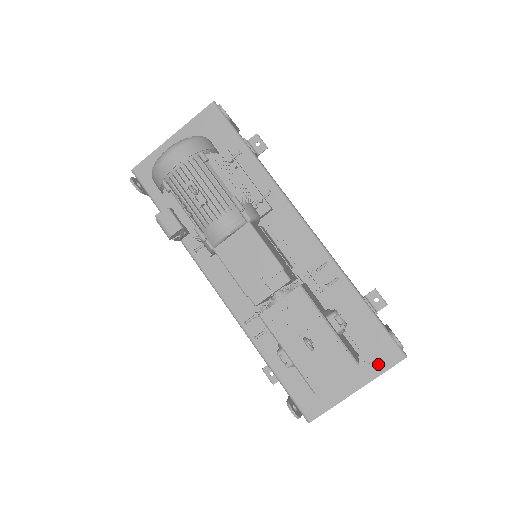
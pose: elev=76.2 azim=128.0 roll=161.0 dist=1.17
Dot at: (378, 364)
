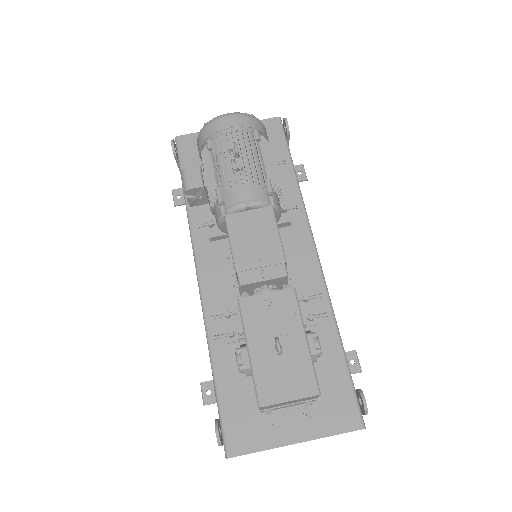
Dot at: (332, 423)
